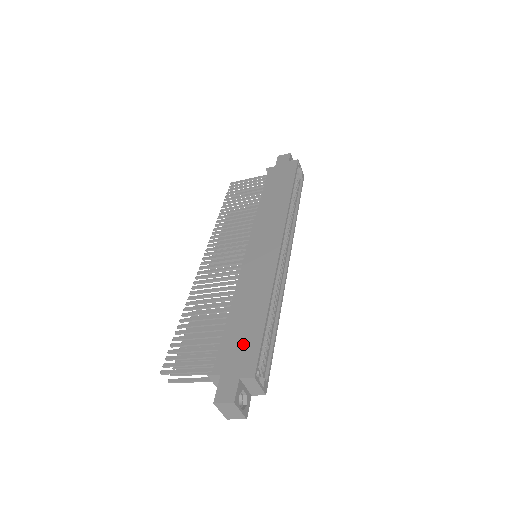
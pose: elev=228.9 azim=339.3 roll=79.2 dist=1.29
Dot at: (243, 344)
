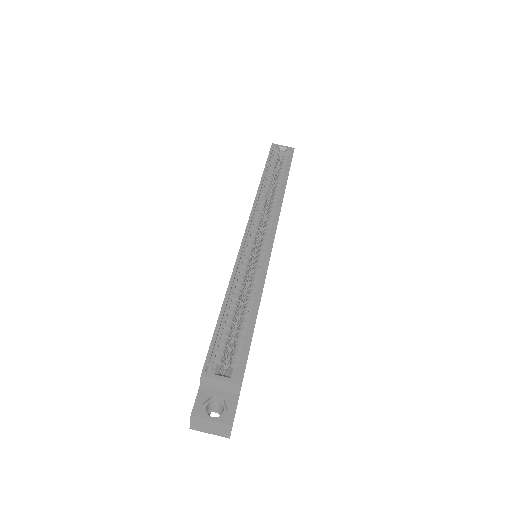
Dot at: occluded
